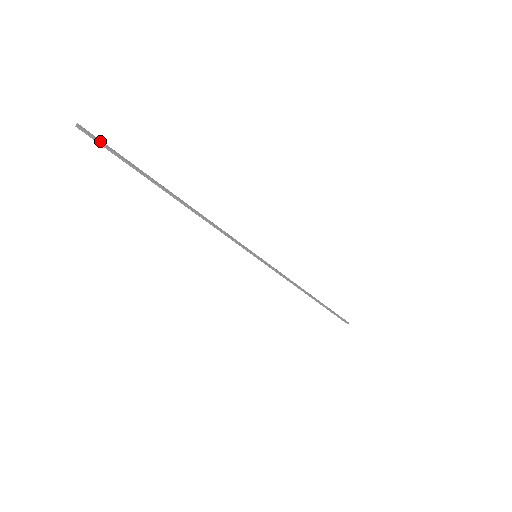
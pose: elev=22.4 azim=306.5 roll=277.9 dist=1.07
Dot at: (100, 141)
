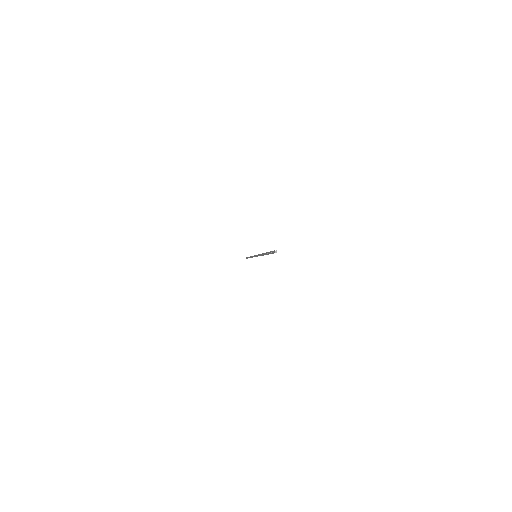
Dot at: occluded
